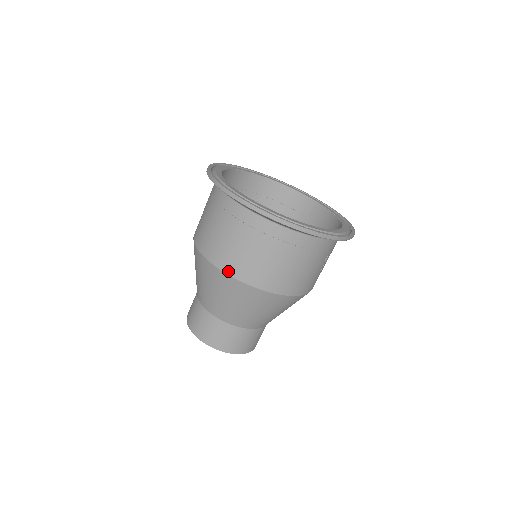
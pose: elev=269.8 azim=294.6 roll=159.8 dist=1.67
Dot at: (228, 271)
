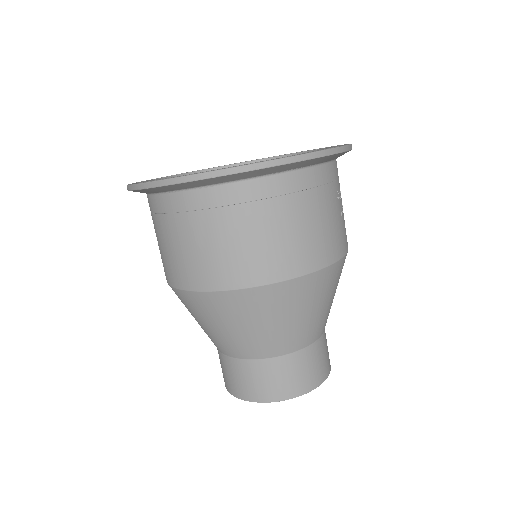
Dot at: (223, 286)
